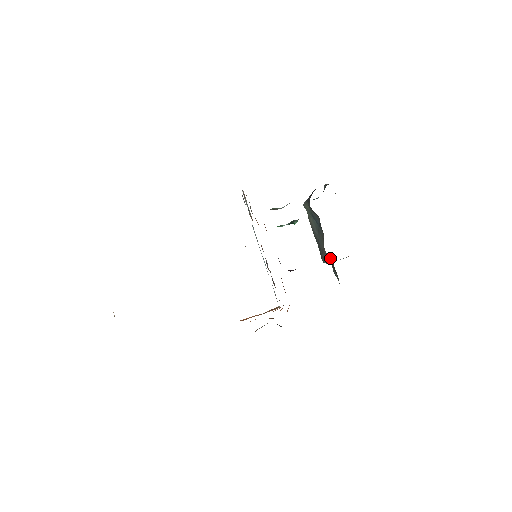
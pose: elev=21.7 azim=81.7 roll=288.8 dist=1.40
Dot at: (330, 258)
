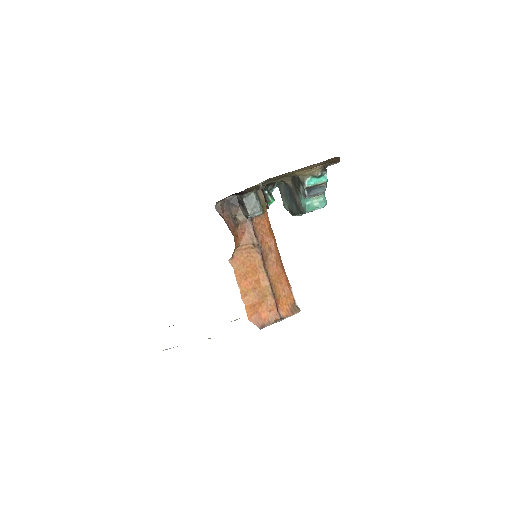
Dot at: (292, 183)
